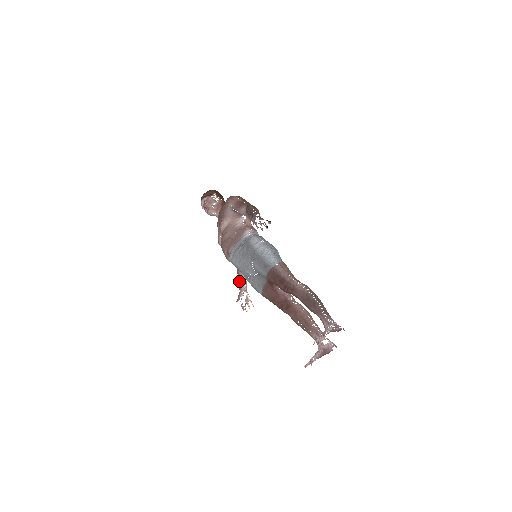
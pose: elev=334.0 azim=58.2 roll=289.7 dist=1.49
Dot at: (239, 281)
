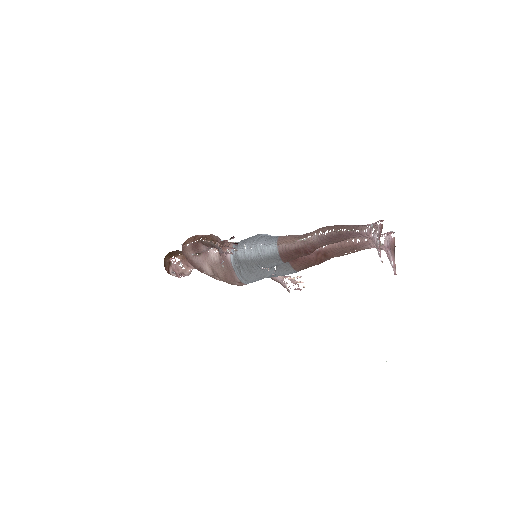
Dot at: occluded
